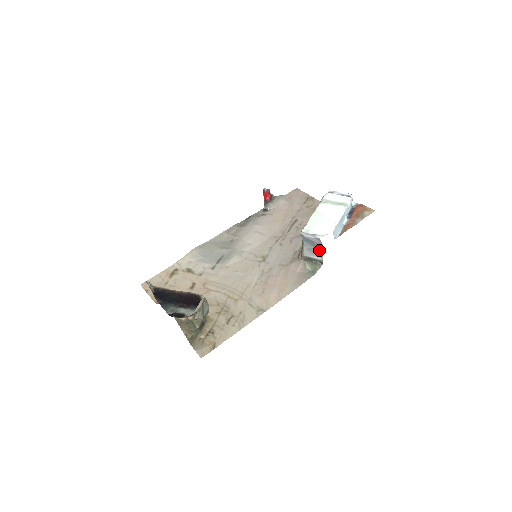
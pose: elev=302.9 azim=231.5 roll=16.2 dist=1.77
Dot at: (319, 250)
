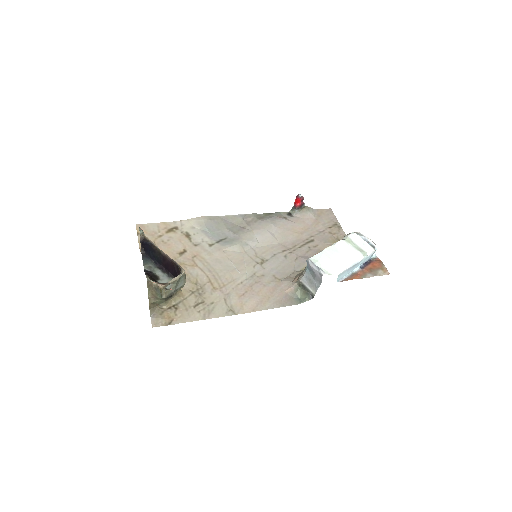
Dot at: (316, 284)
